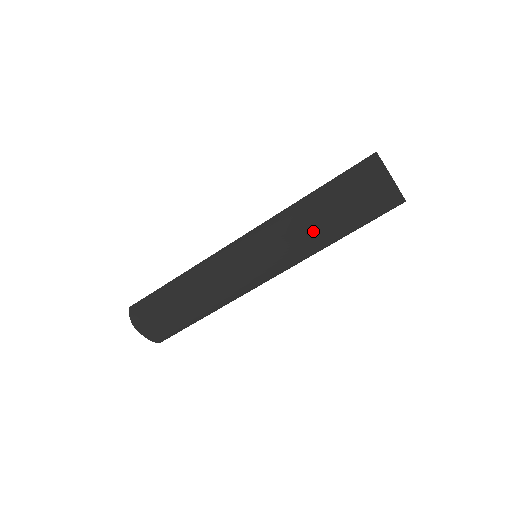
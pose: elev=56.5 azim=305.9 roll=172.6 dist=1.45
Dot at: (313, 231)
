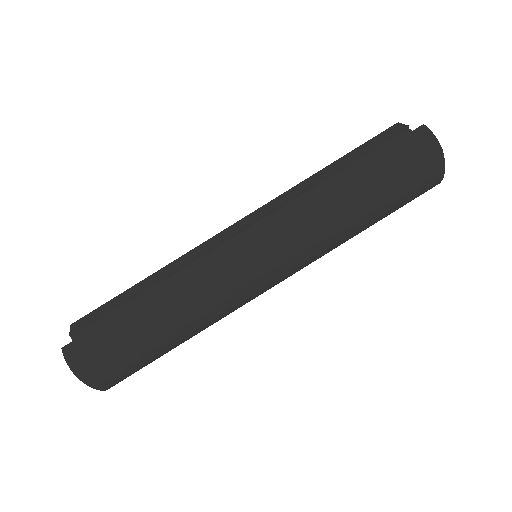
Dot at: (347, 223)
